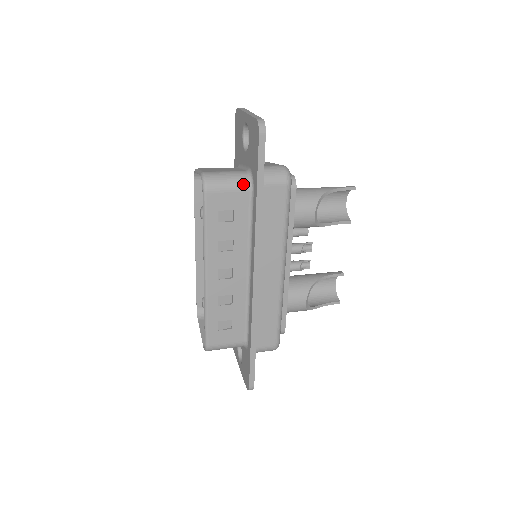
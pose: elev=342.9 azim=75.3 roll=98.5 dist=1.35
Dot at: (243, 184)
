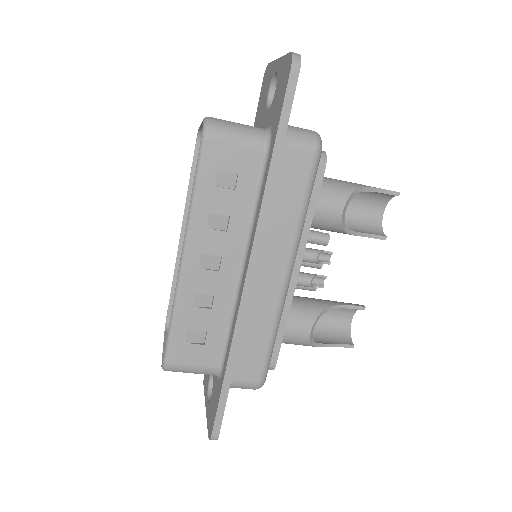
Dot at: (257, 140)
